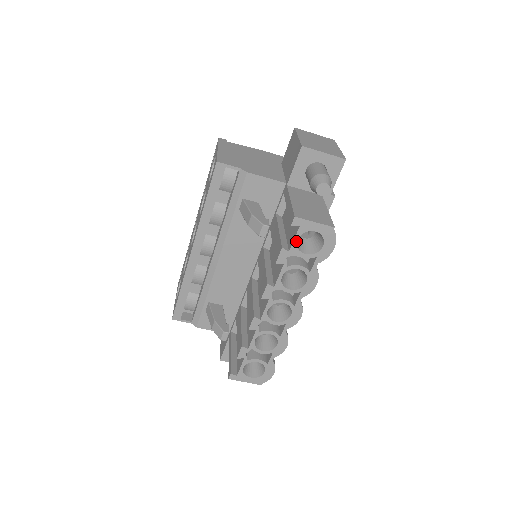
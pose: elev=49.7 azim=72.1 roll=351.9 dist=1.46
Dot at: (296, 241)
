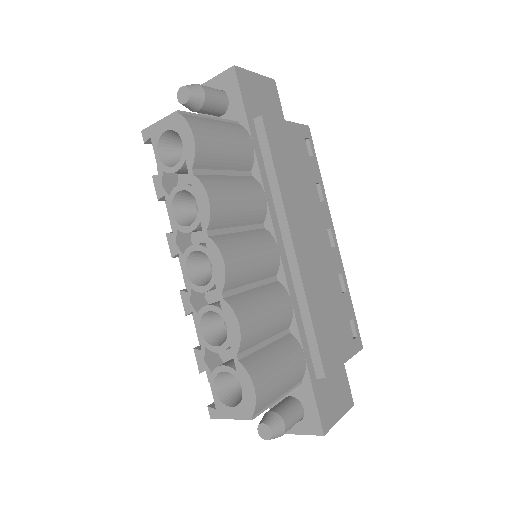
Dot at: (158, 158)
